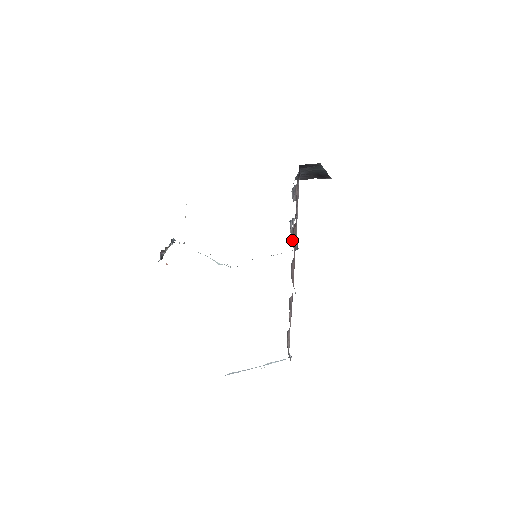
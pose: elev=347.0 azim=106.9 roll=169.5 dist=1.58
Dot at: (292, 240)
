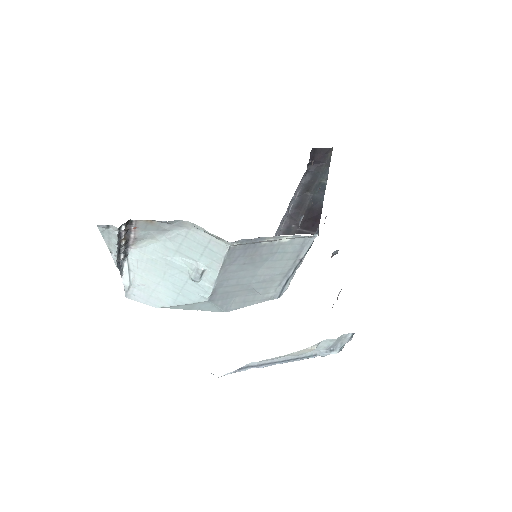
Dot at: occluded
